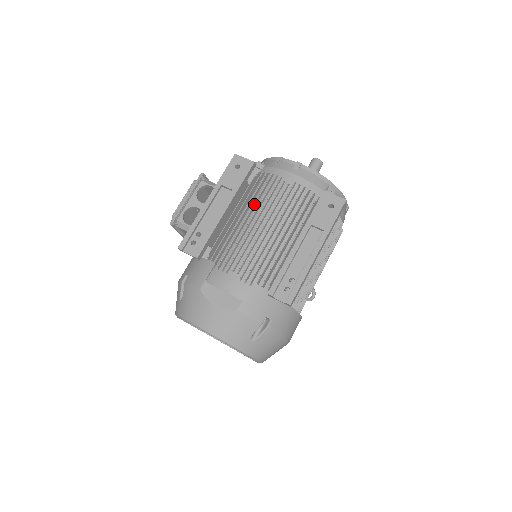
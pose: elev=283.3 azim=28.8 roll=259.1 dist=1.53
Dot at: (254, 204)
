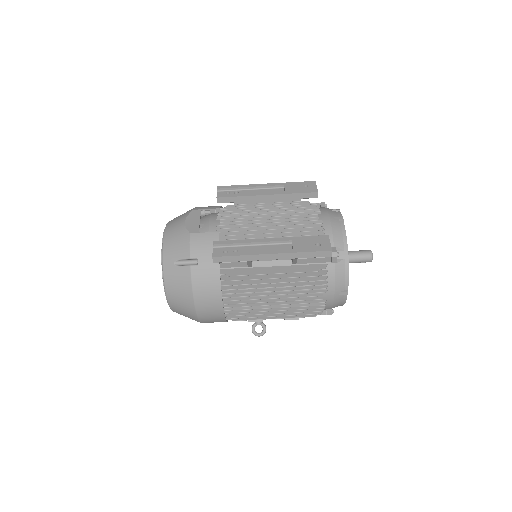
Dot at: (284, 208)
